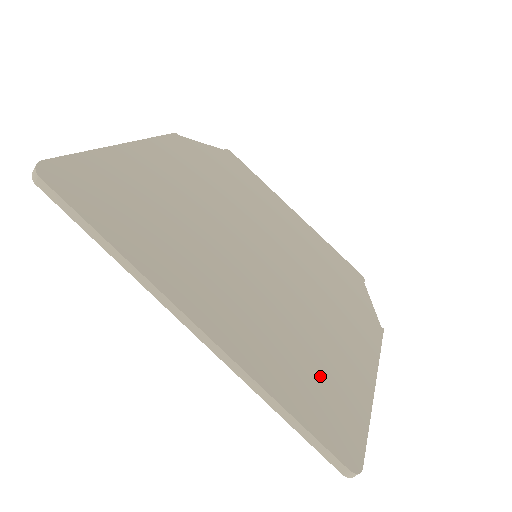
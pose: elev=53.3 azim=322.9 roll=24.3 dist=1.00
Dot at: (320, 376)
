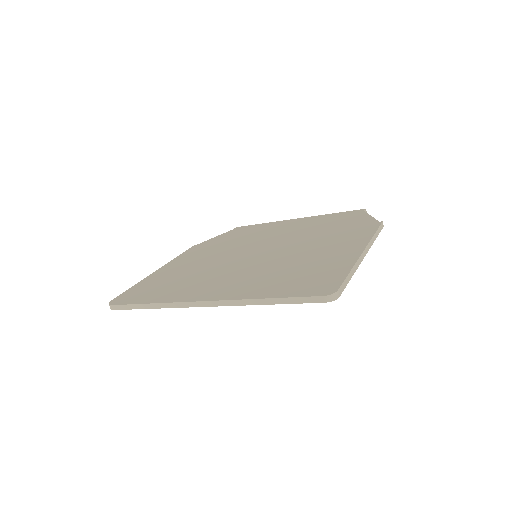
Dot at: (303, 273)
